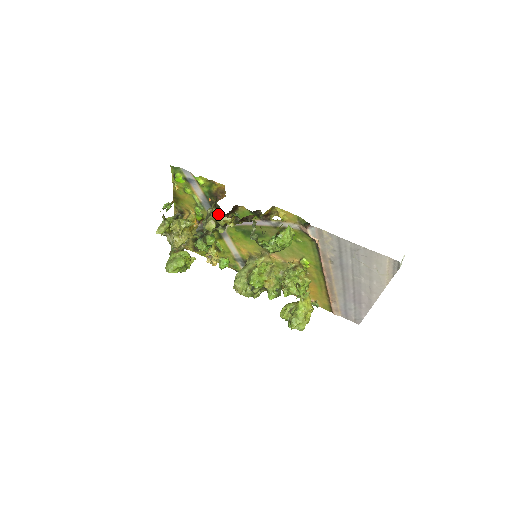
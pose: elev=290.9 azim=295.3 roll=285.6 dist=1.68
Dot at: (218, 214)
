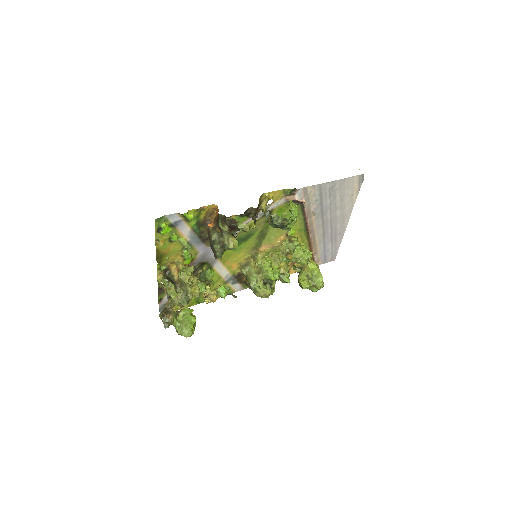
Dot at: (241, 224)
